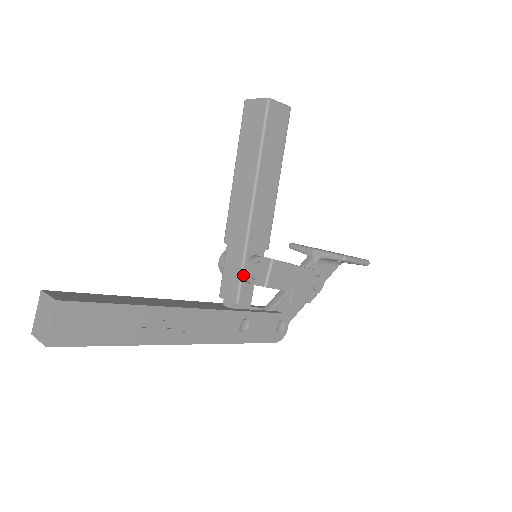
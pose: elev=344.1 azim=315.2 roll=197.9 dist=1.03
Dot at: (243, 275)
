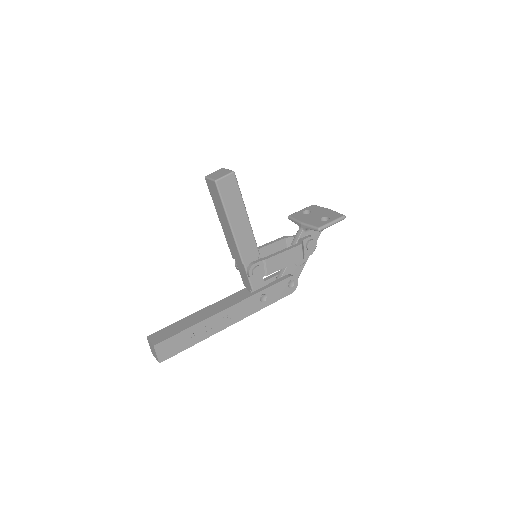
Dot at: (249, 277)
